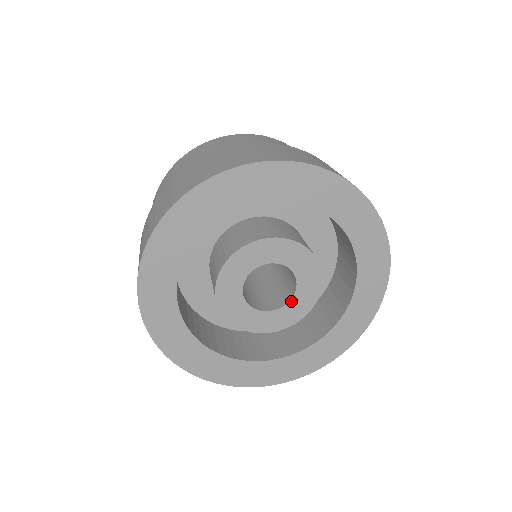
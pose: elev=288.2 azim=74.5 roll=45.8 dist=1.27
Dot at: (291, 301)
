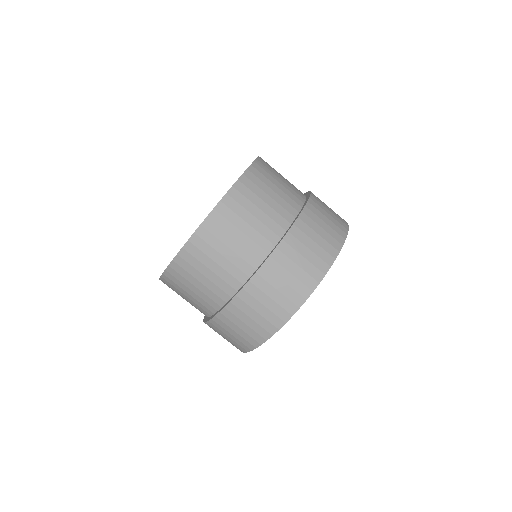
Dot at: occluded
